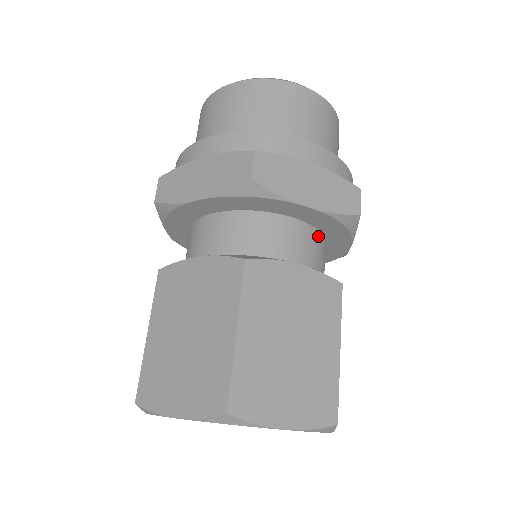
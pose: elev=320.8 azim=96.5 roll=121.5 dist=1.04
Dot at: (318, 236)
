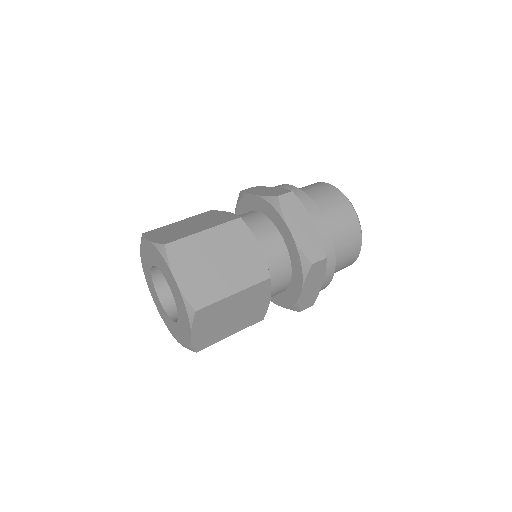
Dot at: (287, 262)
